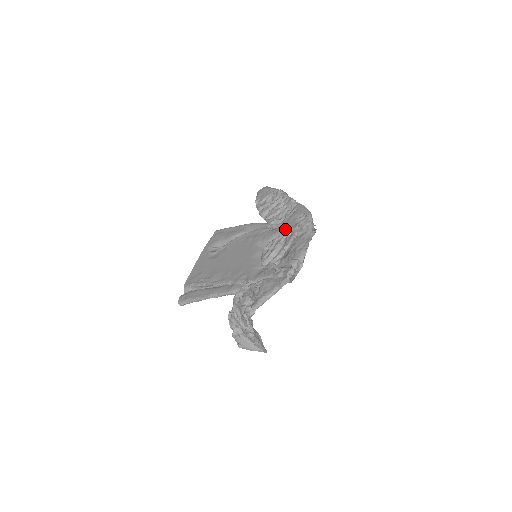
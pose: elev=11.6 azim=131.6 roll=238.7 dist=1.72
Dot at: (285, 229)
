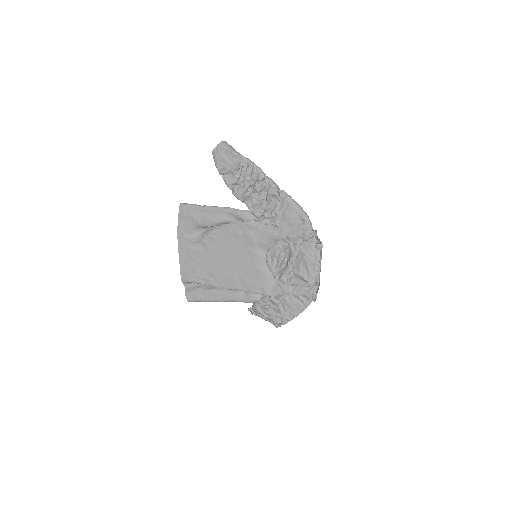
Dot at: (284, 235)
